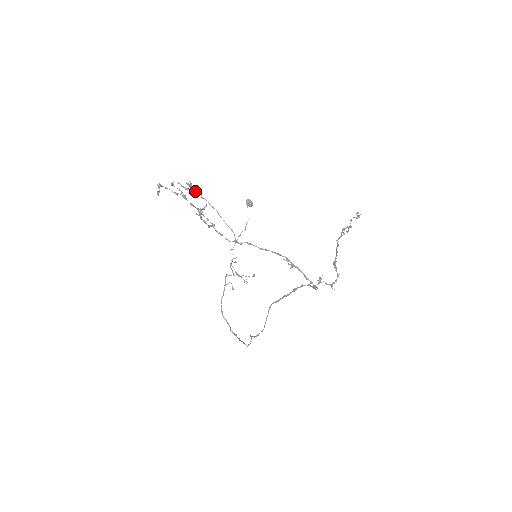
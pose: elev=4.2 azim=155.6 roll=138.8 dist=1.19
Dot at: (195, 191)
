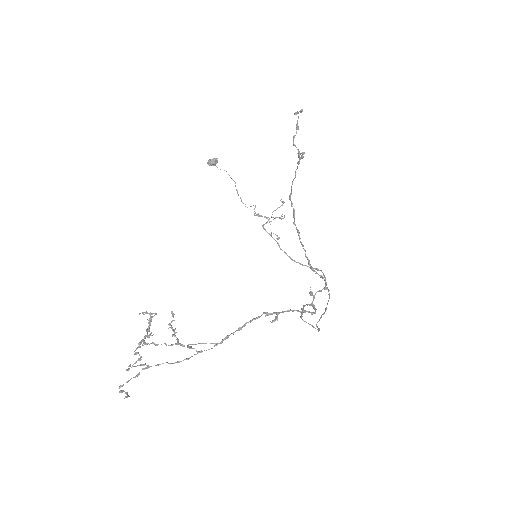
Dot at: occluded
